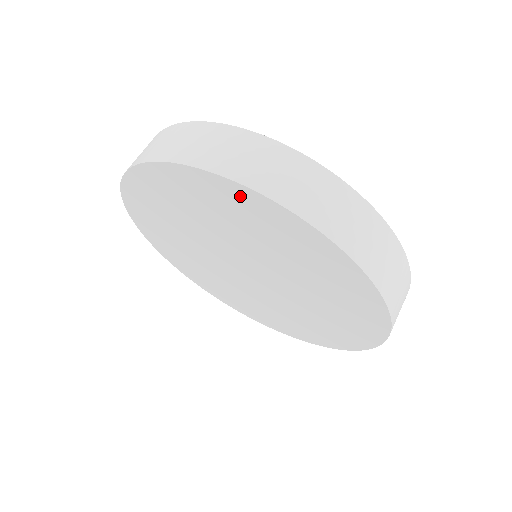
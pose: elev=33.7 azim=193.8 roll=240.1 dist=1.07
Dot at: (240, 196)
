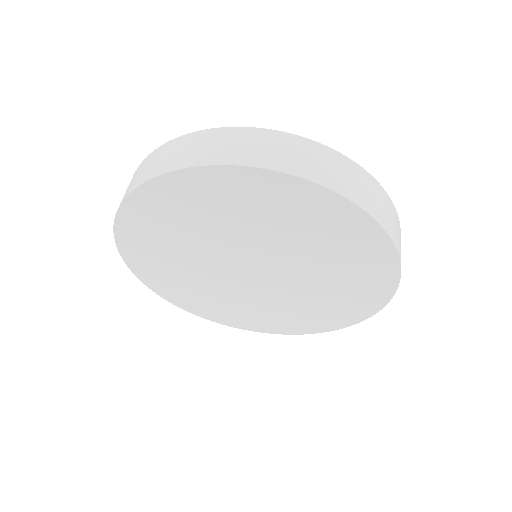
Dot at: (161, 192)
